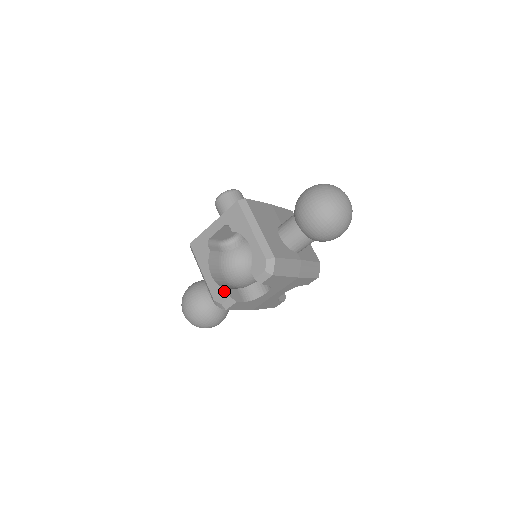
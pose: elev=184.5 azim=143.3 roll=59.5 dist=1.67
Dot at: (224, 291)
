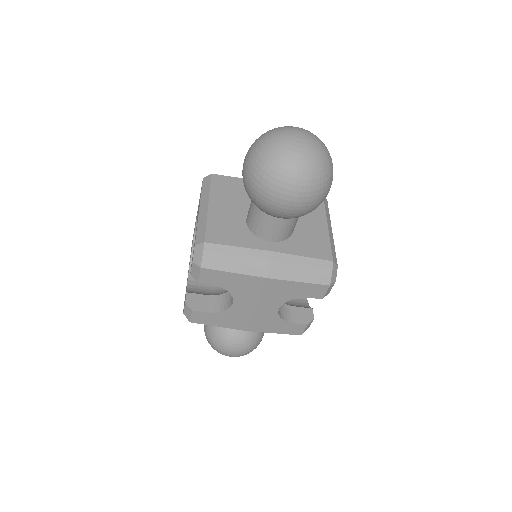
Dot at: occluded
